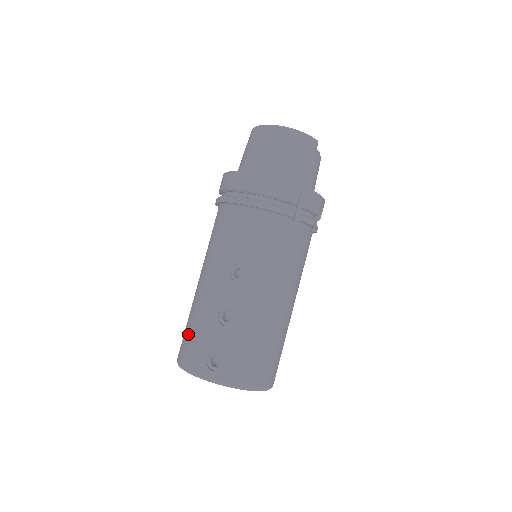
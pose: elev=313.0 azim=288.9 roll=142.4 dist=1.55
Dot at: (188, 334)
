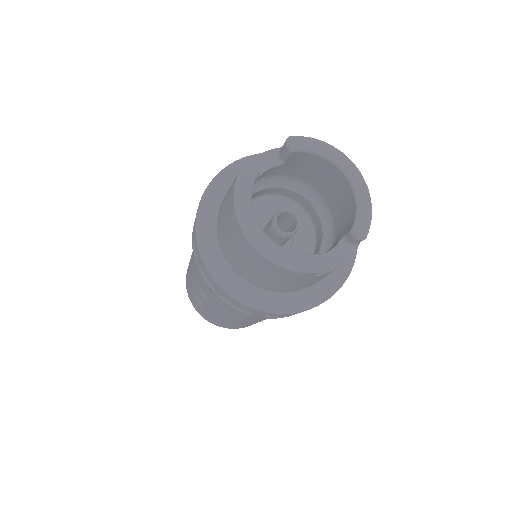
Dot at: occluded
